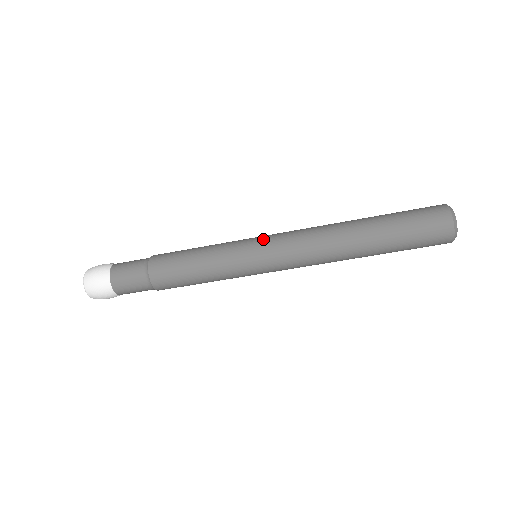
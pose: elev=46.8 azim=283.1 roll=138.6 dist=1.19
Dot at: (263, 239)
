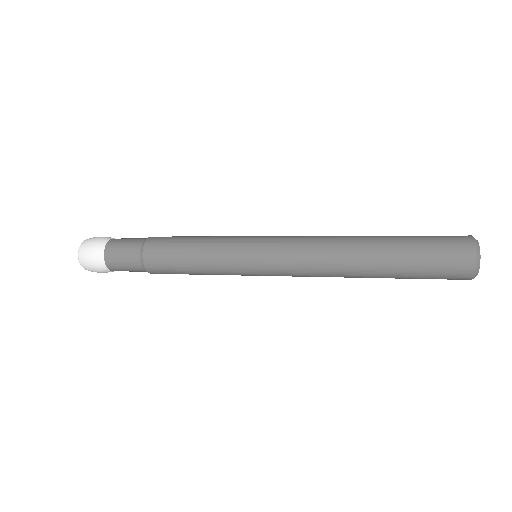
Dot at: (264, 267)
